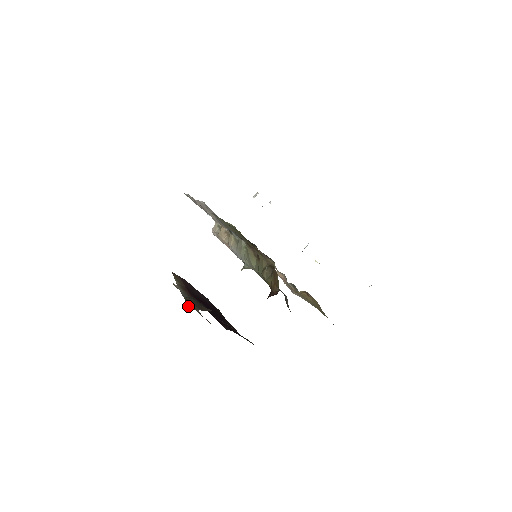
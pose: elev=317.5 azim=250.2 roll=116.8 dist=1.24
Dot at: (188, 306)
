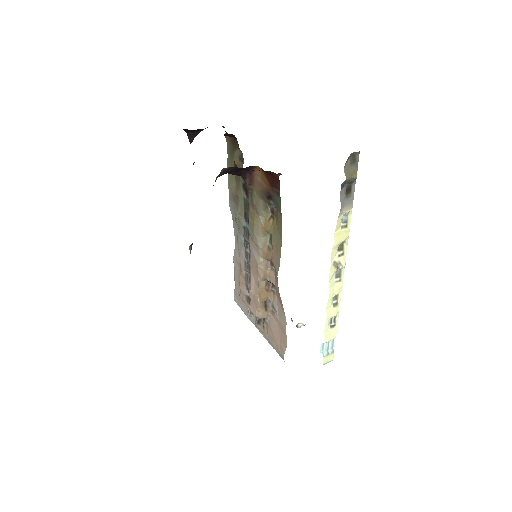
Dot at: occluded
